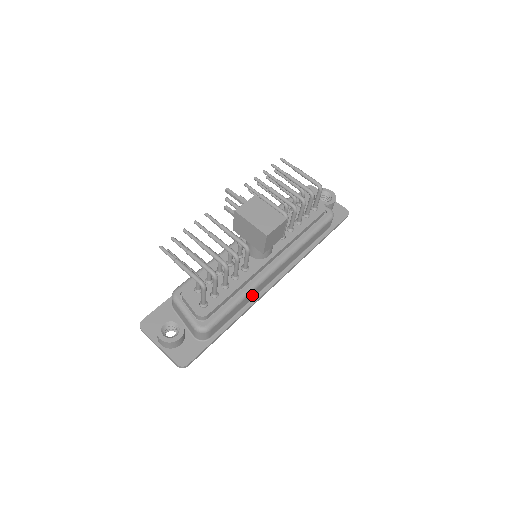
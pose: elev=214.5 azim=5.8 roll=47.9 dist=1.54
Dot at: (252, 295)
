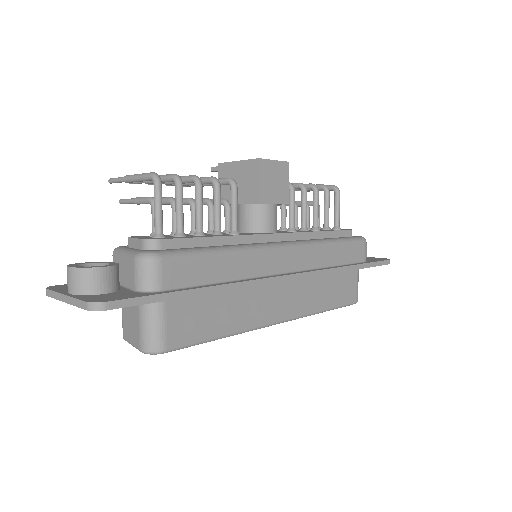
Dot at: (245, 266)
